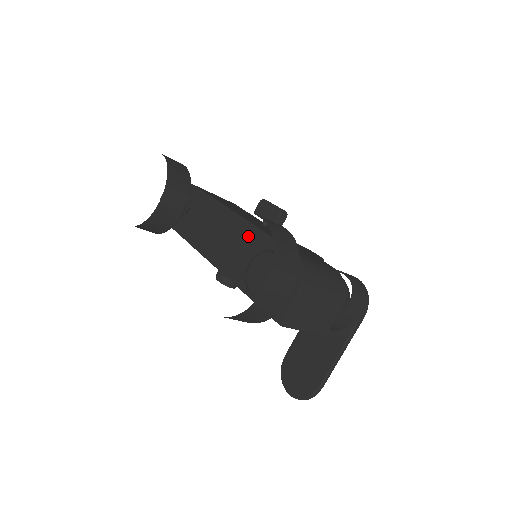
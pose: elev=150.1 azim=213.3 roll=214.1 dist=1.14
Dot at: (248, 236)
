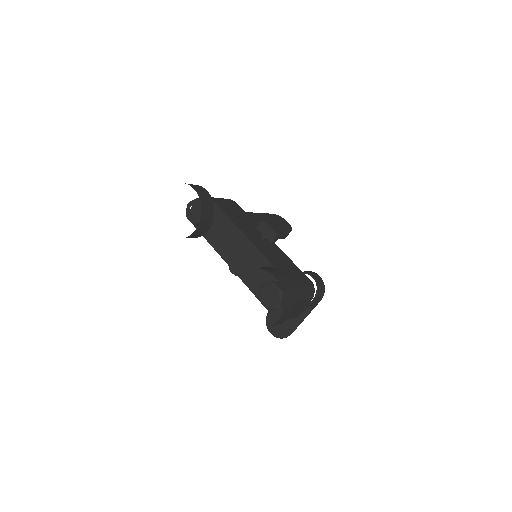
Dot at: (257, 259)
